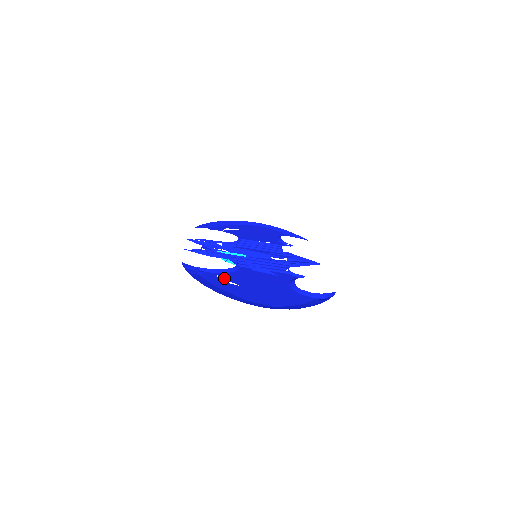
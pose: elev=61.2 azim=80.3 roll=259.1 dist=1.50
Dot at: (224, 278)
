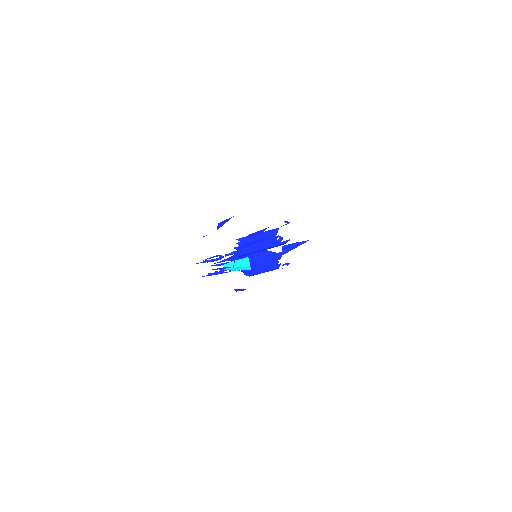
Dot at: occluded
